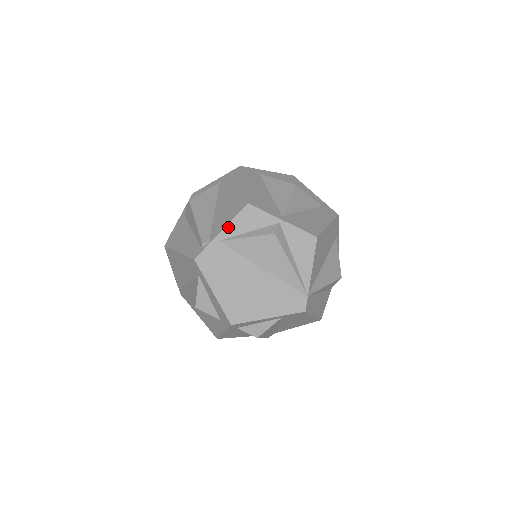
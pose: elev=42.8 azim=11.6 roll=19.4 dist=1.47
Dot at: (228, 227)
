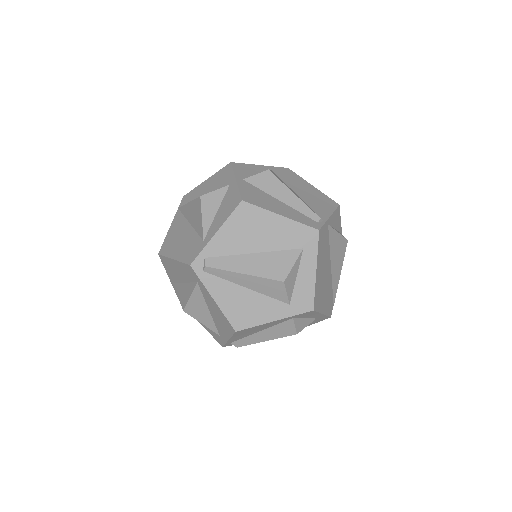
Dot at: (332, 216)
